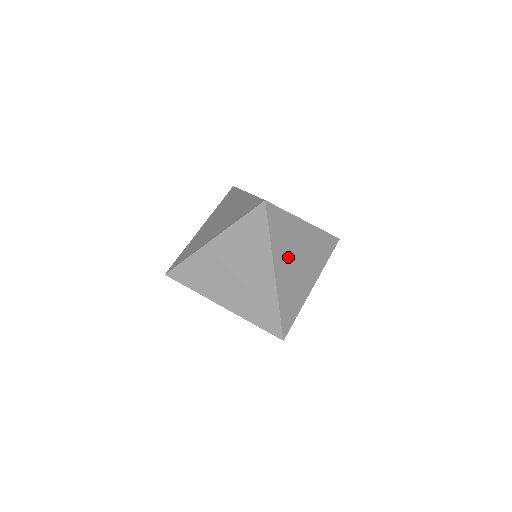
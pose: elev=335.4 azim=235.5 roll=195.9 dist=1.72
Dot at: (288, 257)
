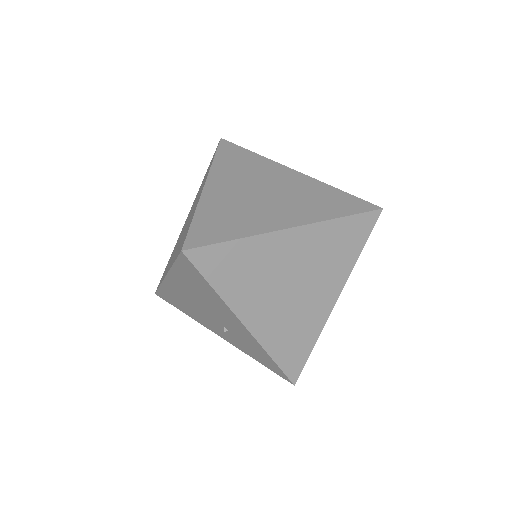
Dot at: (241, 182)
